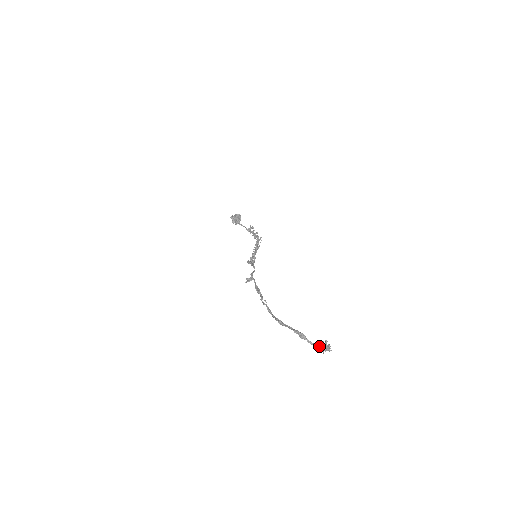
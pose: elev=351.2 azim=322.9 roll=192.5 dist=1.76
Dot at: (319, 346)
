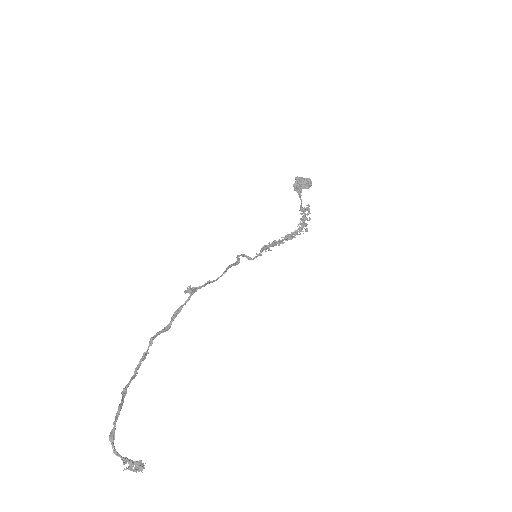
Dot at: (124, 461)
